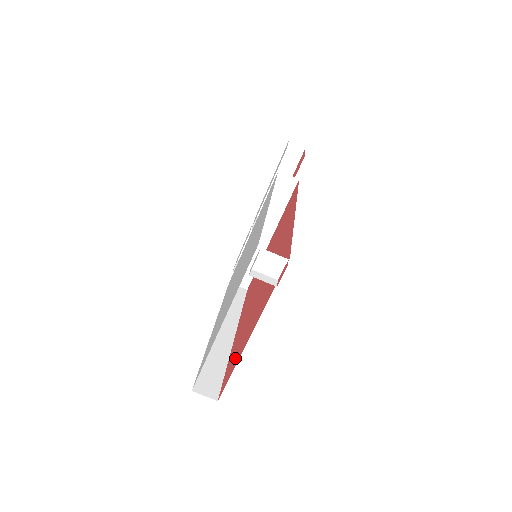
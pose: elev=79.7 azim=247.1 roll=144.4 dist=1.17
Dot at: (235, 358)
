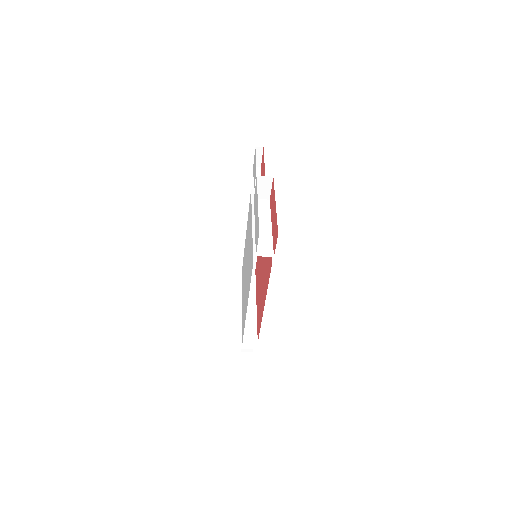
Dot at: occluded
